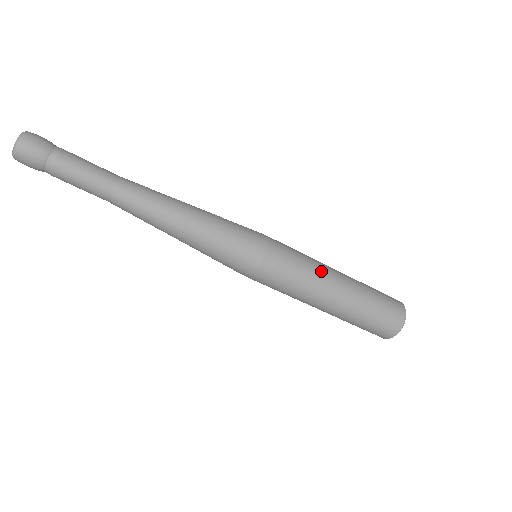
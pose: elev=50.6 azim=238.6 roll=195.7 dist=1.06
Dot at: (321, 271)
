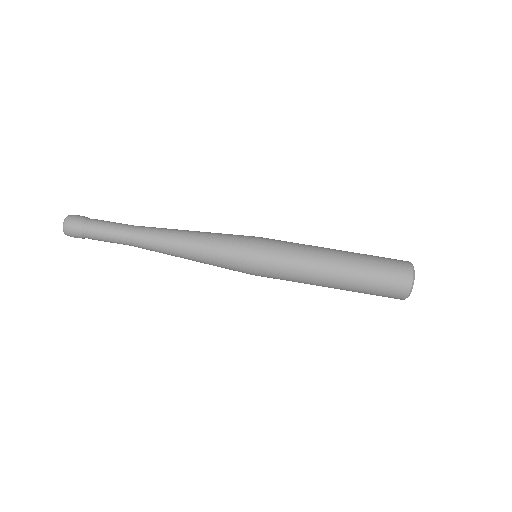
Dot at: (312, 249)
